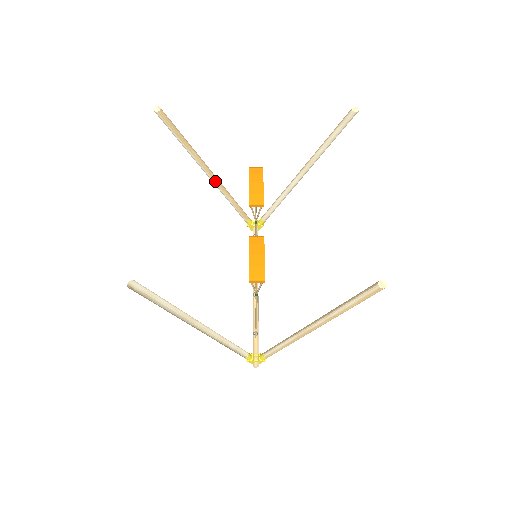
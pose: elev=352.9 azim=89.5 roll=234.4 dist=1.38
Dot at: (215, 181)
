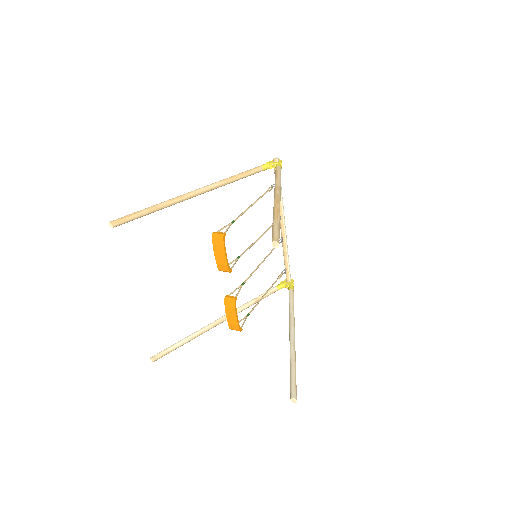
Dot at: occluded
